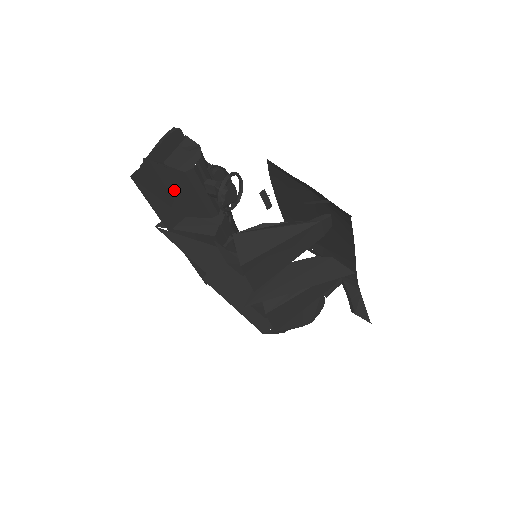
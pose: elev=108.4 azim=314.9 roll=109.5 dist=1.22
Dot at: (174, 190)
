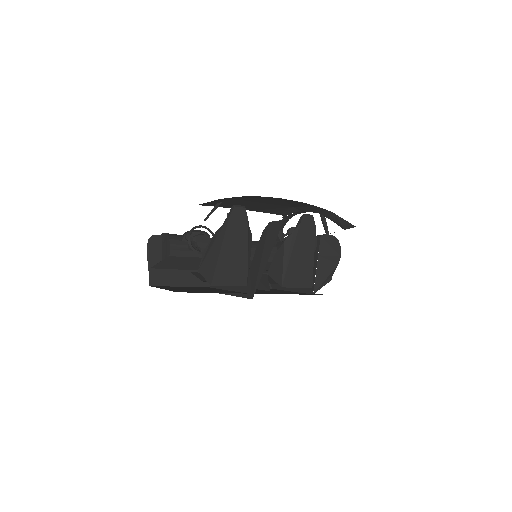
Dot at: (182, 267)
